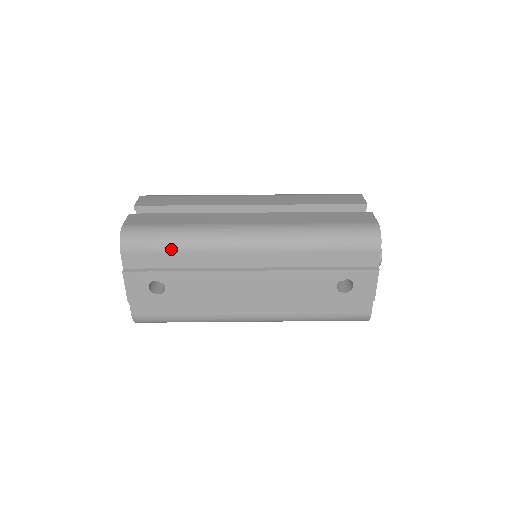
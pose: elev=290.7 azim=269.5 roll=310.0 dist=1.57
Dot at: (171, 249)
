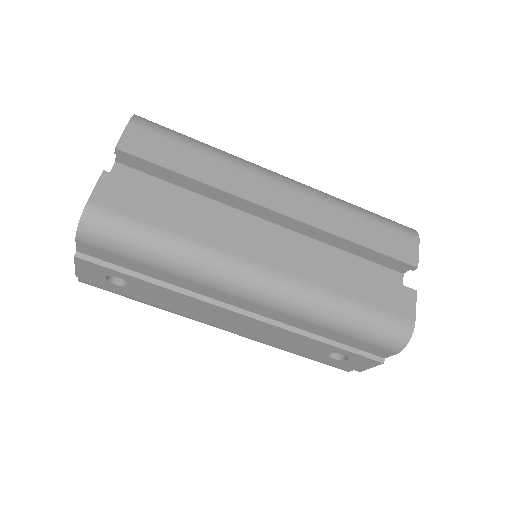
Dot at: (146, 262)
